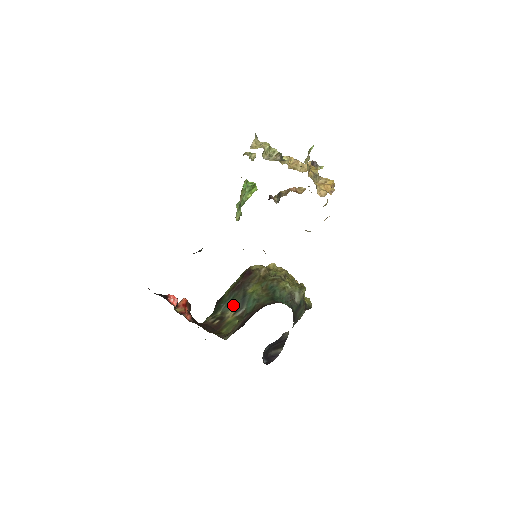
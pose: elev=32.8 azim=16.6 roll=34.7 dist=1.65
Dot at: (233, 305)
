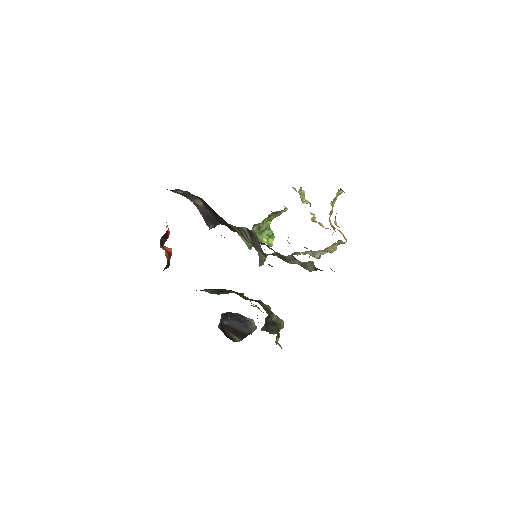
Dot at: (208, 290)
